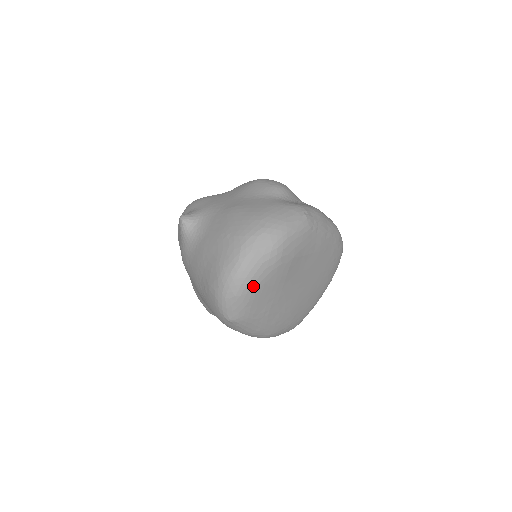
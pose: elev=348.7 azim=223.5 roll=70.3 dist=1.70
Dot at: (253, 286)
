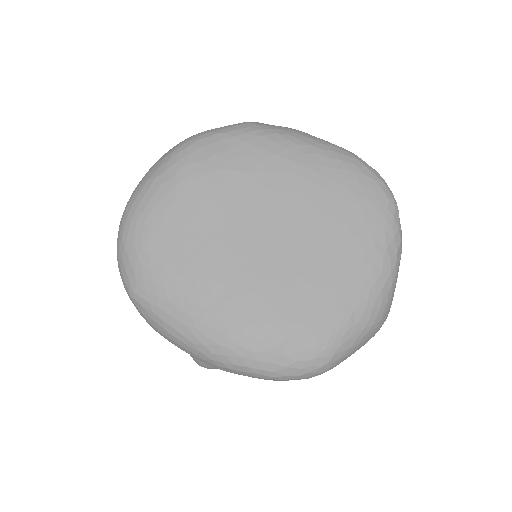
Dot at: (144, 215)
